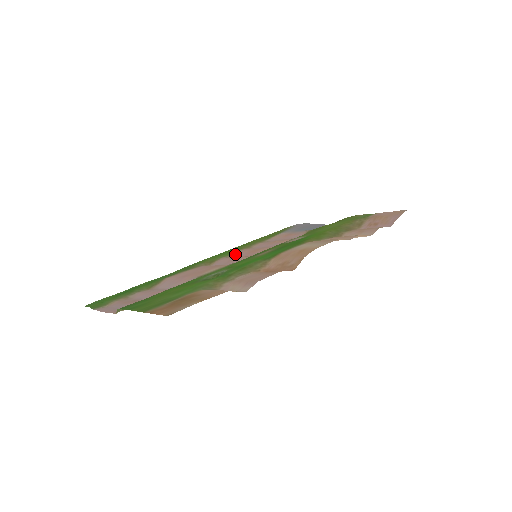
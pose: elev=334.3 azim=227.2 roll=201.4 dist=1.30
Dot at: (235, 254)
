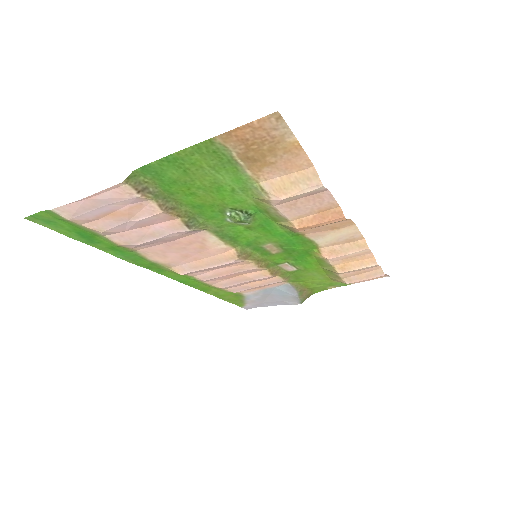
Dot at: (205, 280)
